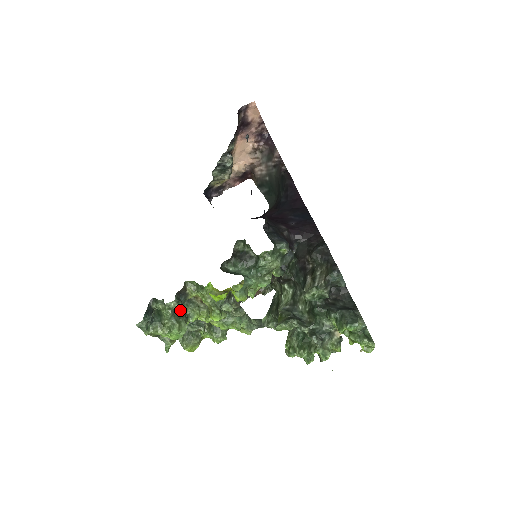
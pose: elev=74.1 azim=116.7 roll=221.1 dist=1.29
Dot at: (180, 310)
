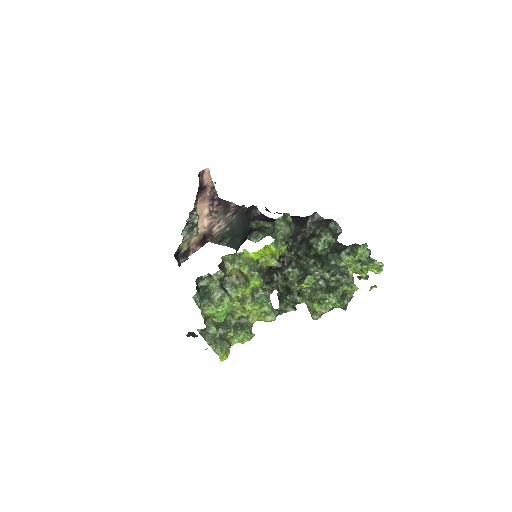
Dot at: (222, 286)
